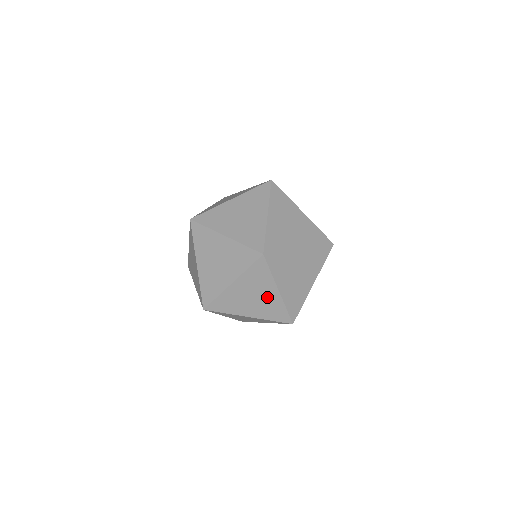
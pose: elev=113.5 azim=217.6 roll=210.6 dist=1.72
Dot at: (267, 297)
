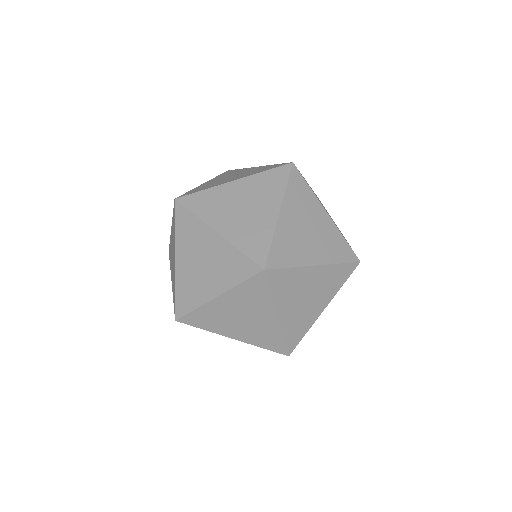
Dot at: (320, 225)
